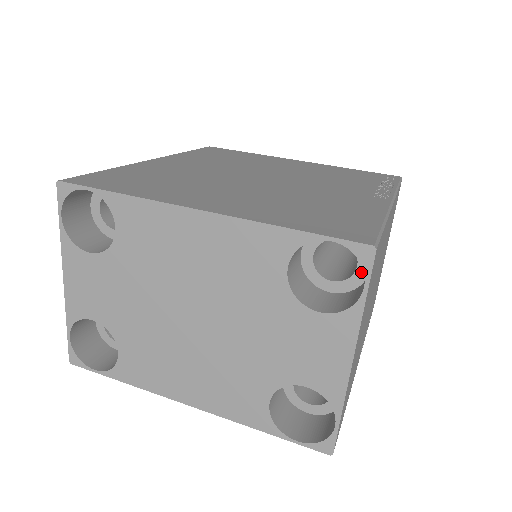
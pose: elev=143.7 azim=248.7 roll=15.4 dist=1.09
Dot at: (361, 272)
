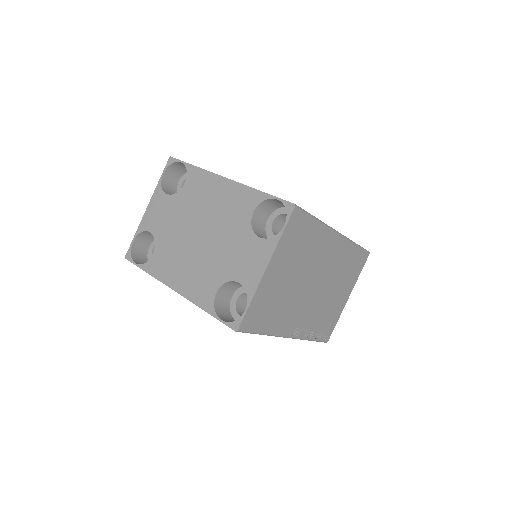
Dot at: occluded
